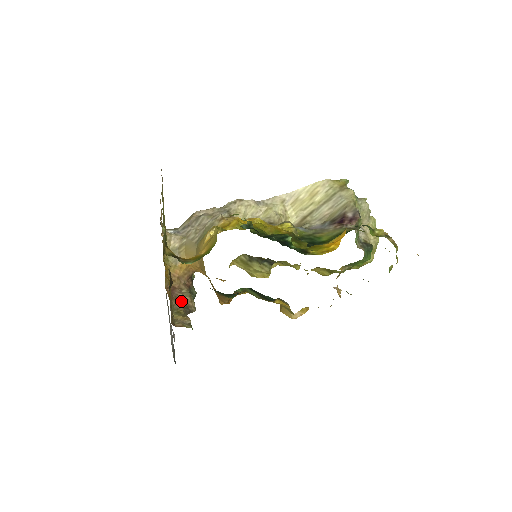
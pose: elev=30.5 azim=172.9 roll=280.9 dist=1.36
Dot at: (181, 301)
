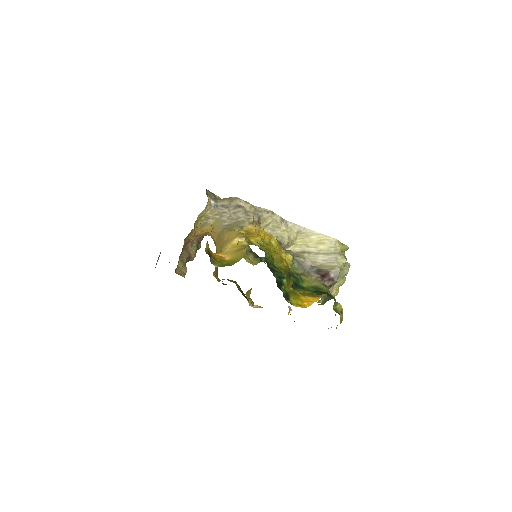
Dot at: (188, 252)
